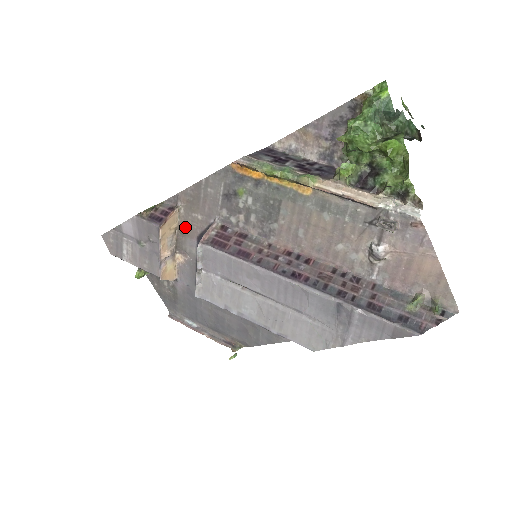
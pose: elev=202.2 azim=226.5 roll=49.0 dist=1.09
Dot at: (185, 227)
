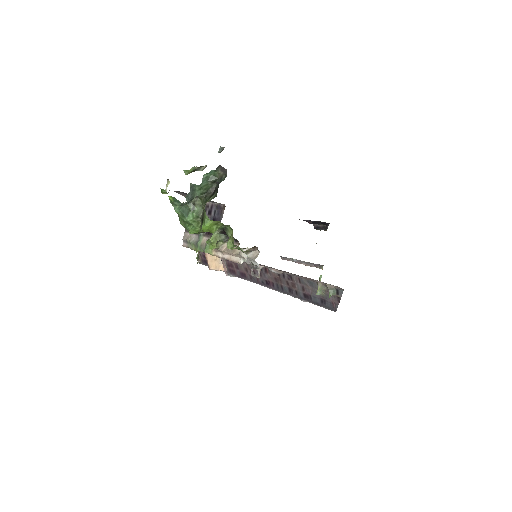
Dot at: occluded
